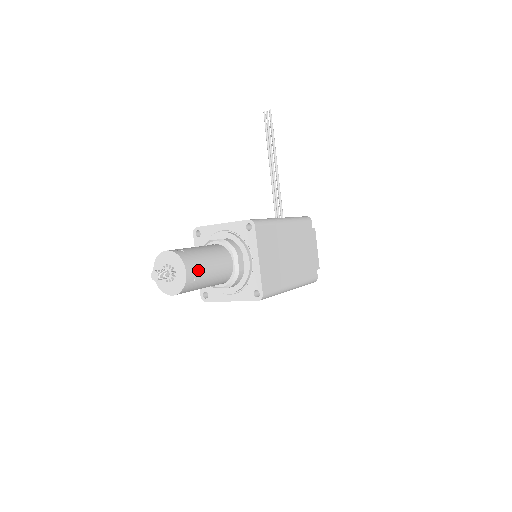
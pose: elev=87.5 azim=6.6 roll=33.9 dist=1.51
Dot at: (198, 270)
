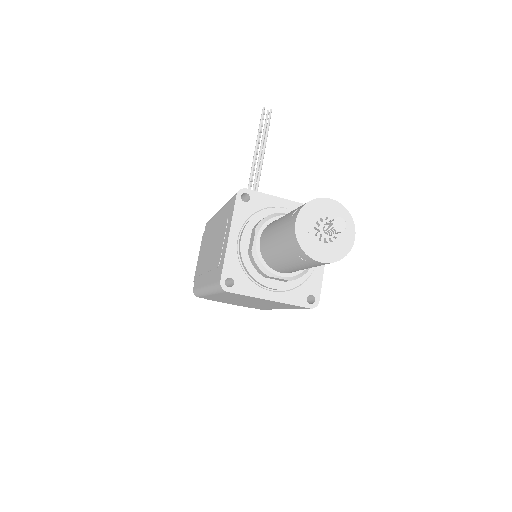
Dot at: occluded
